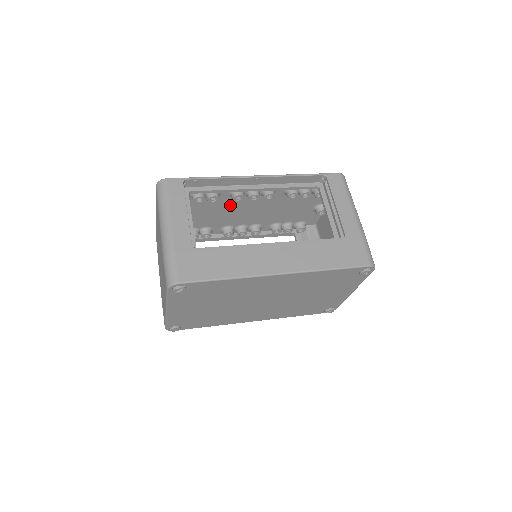
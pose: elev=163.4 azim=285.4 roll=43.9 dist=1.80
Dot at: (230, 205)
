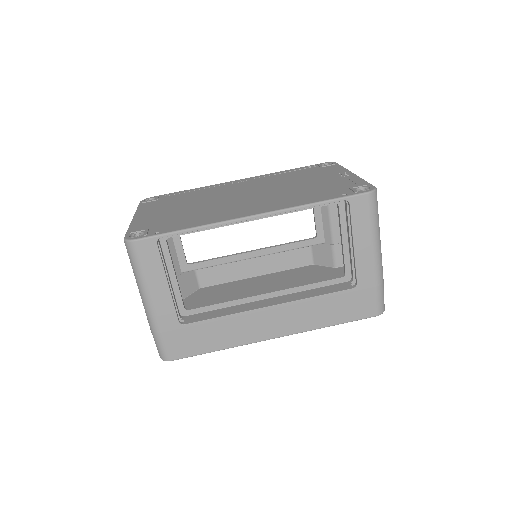
Dot at: occluded
